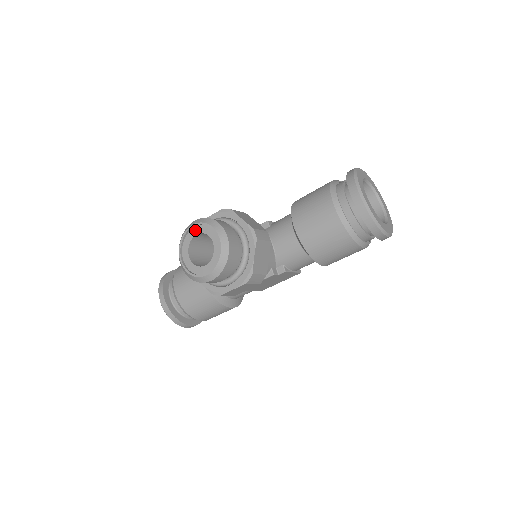
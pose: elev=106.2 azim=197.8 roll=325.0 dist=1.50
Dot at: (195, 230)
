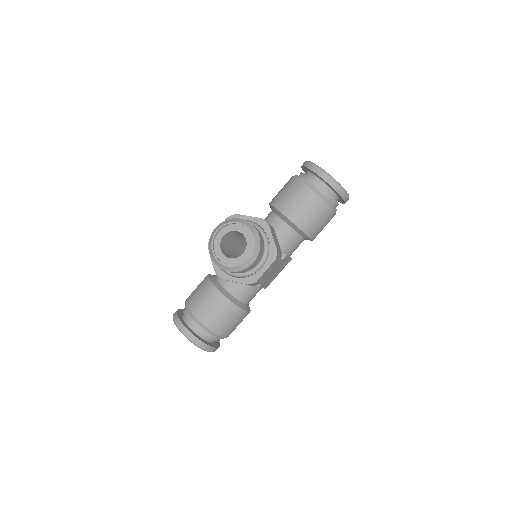
Dot at: (221, 233)
